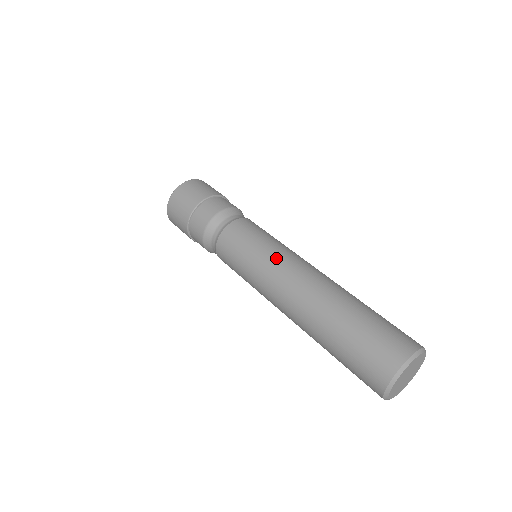
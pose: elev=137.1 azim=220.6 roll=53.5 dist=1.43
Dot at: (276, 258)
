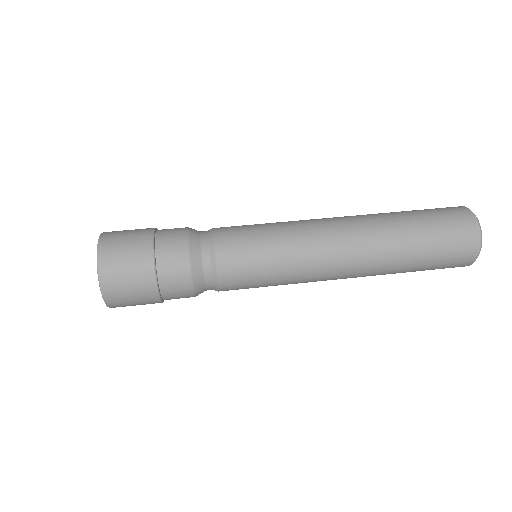
Dot at: (296, 221)
